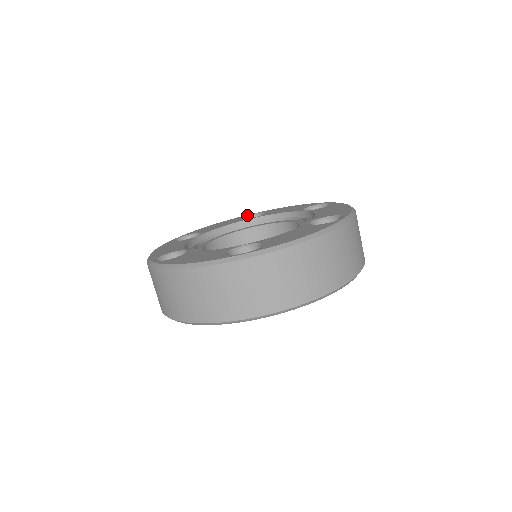
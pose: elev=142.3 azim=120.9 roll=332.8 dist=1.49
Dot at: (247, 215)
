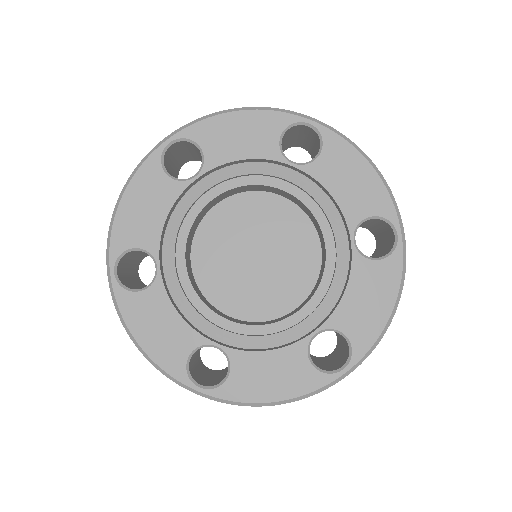
Dot at: (298, 121)
